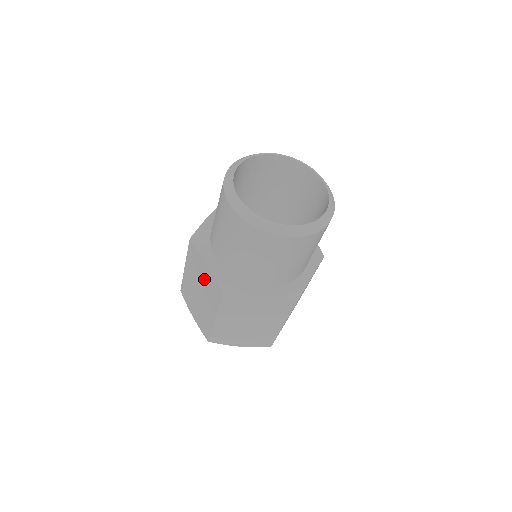
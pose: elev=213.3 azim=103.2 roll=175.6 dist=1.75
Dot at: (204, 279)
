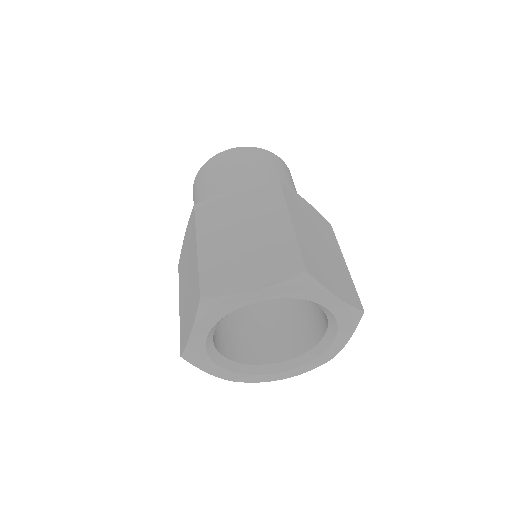
Dot at: (187, 250)
